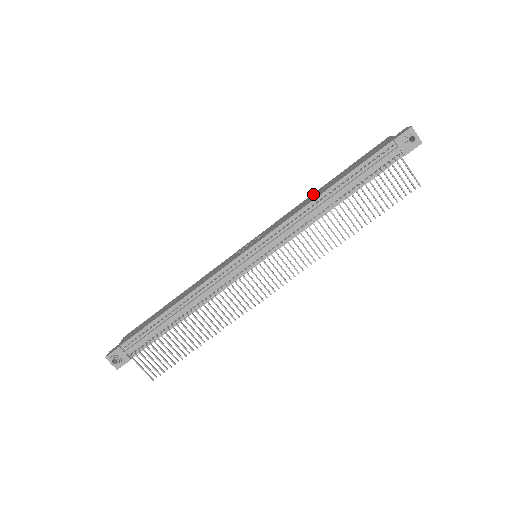
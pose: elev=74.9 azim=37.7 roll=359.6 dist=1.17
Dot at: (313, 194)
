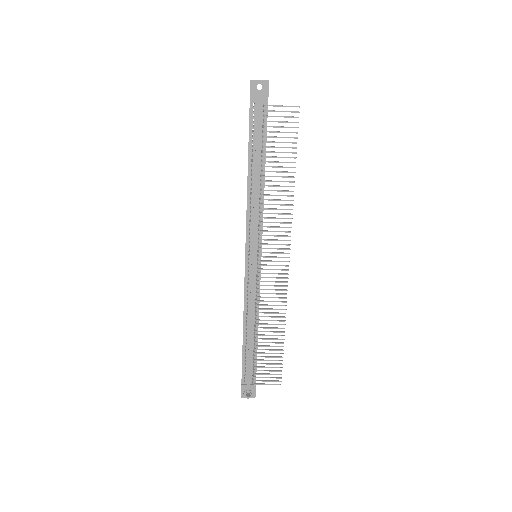
Dot at: occluded
